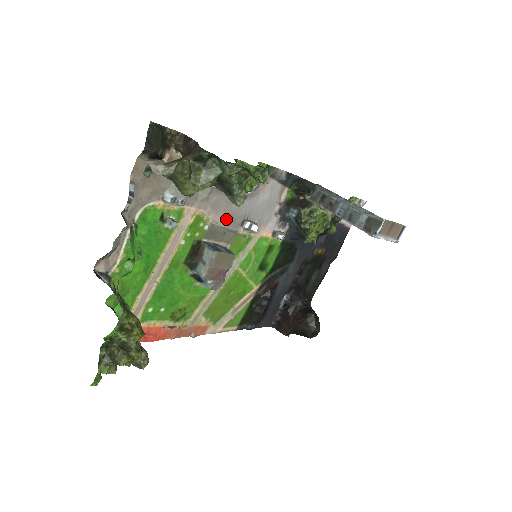
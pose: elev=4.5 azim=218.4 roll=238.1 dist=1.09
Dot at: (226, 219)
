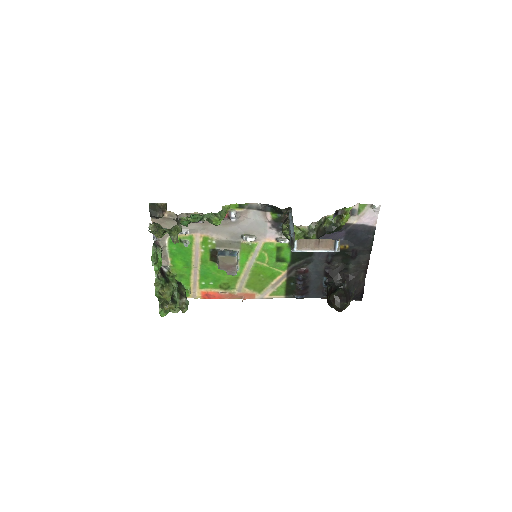
Dot at: (227, 236)
